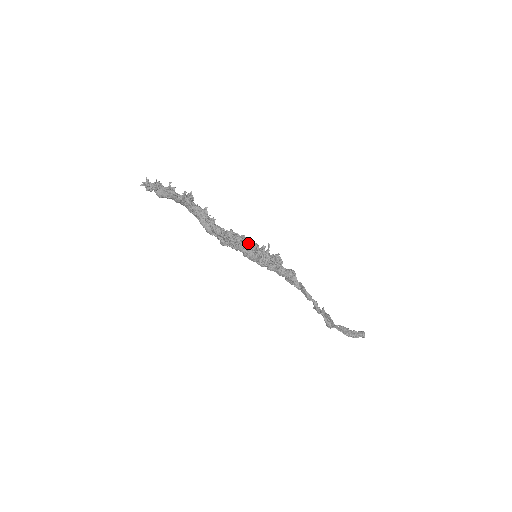
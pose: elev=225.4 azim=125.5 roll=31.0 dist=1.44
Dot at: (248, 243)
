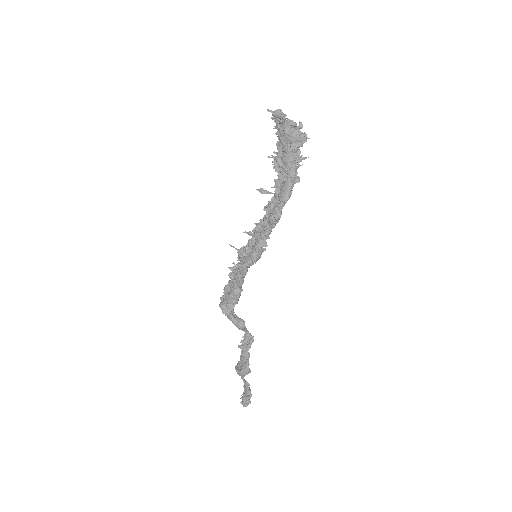
Dot at: occluded
